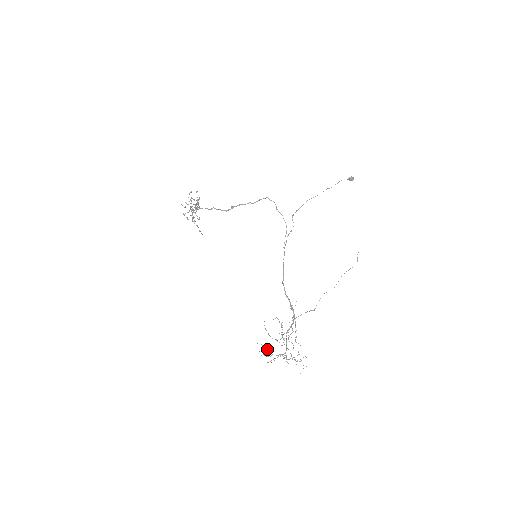
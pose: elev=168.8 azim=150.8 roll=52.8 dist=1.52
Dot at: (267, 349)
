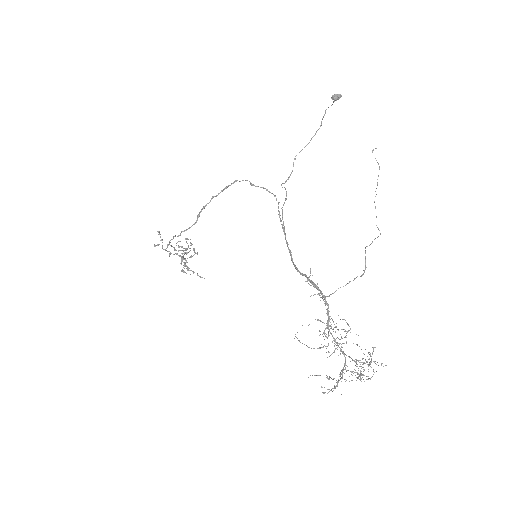
Dot at: occluded
